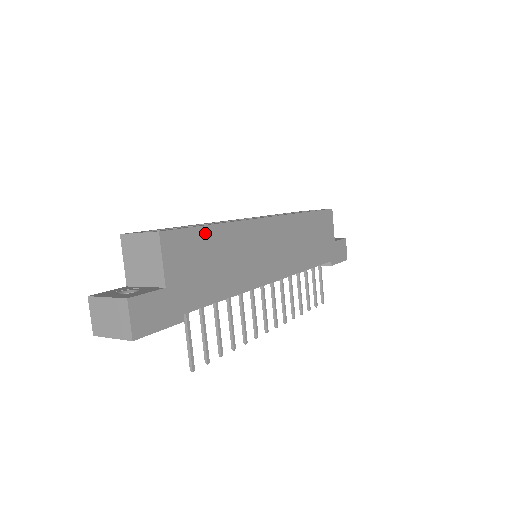
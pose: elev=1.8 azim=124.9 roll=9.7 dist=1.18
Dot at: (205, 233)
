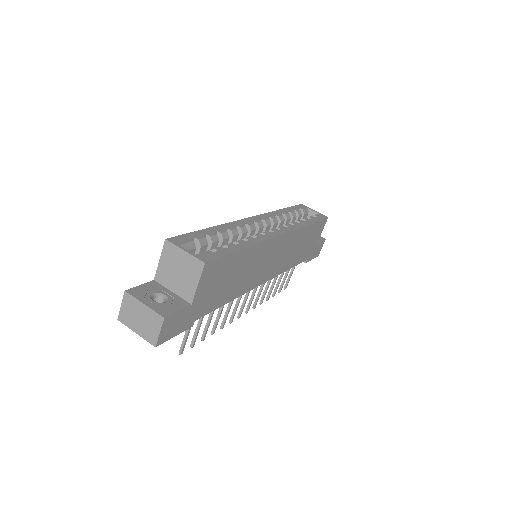
Dot at: (234, 257)
